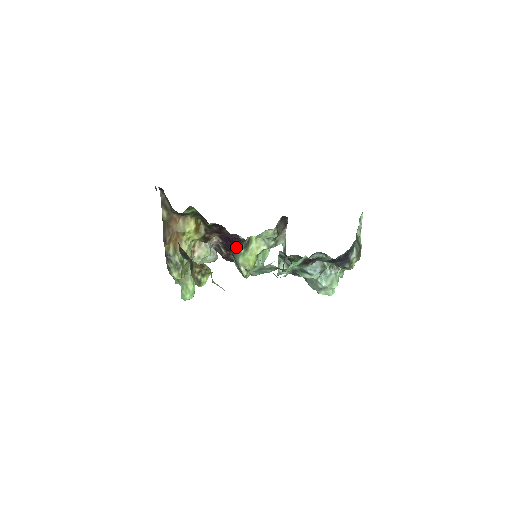
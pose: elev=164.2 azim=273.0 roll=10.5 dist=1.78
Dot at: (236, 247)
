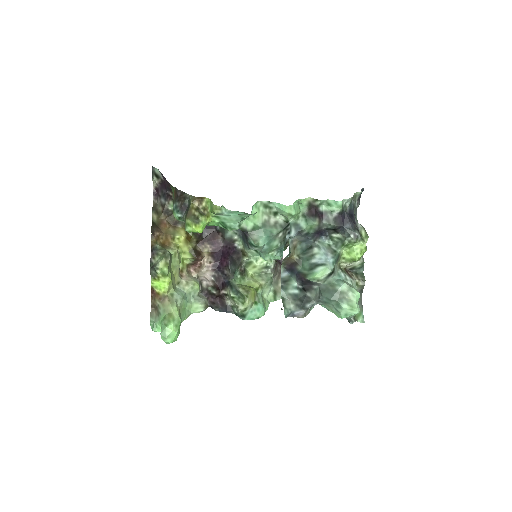
Dot at: (231, 263)
